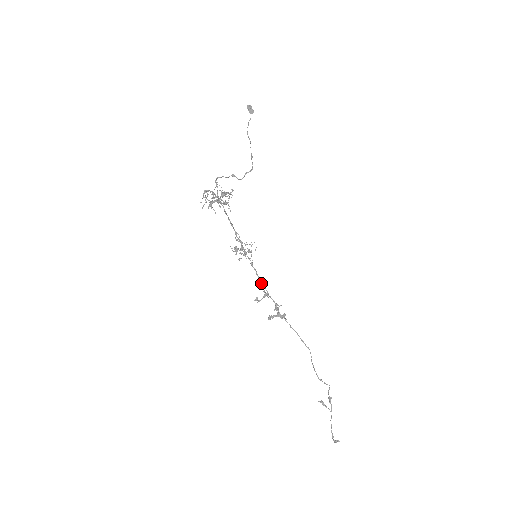
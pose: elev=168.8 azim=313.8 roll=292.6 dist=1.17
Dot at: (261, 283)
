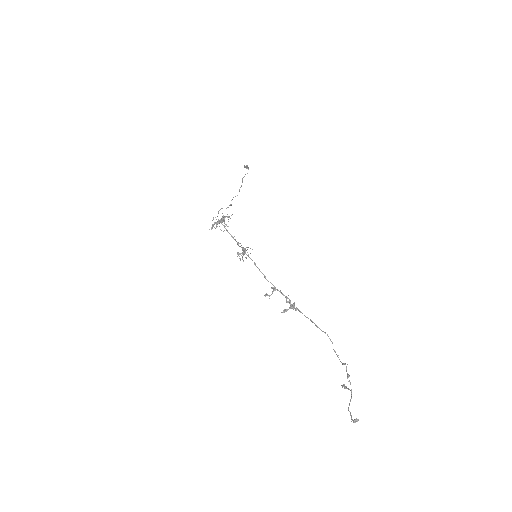
Dot at: occluded
